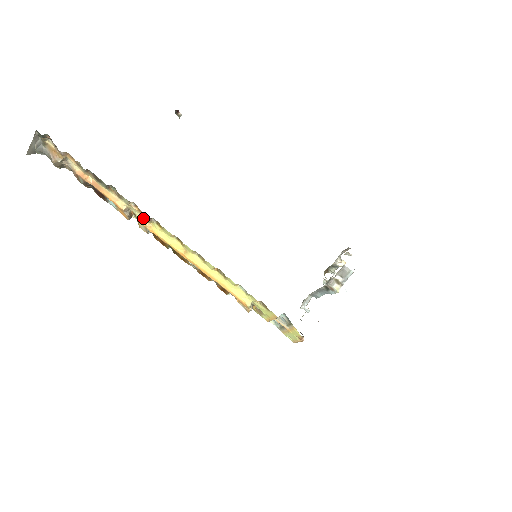
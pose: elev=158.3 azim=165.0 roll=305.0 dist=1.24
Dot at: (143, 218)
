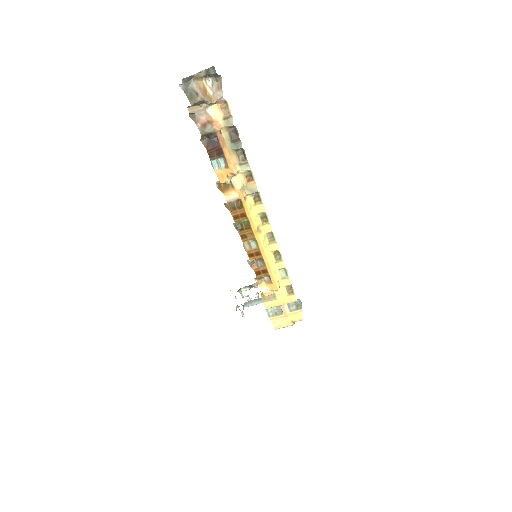
Dot at: (244, 189)
